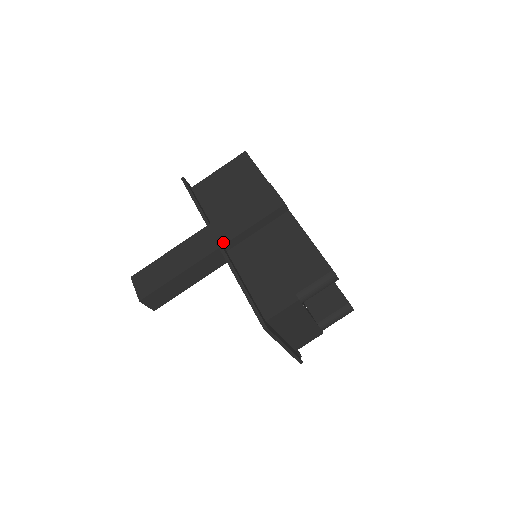
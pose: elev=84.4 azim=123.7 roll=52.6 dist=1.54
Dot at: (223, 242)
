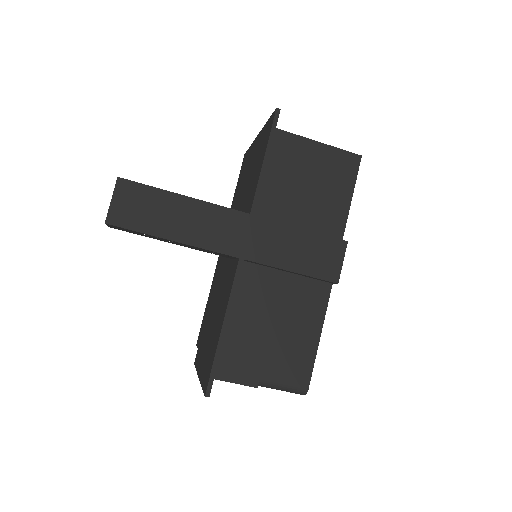
Dot at: (249, 256)
